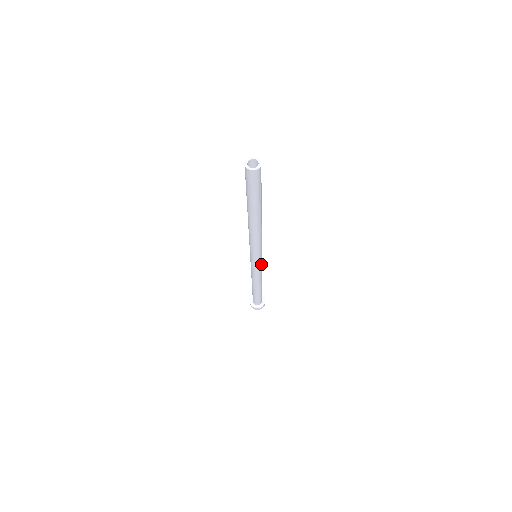
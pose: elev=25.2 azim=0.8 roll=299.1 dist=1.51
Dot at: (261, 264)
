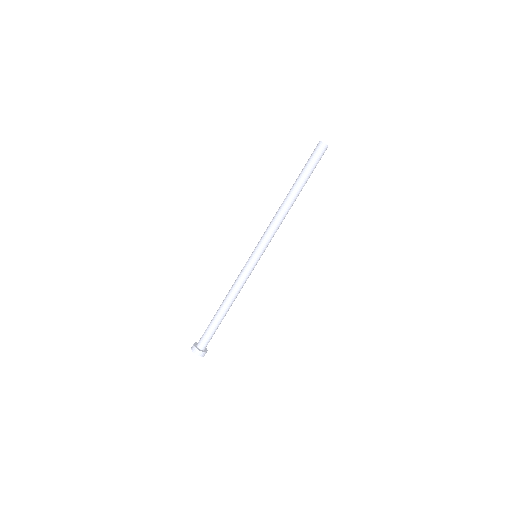
Dot at: (250, 269)
